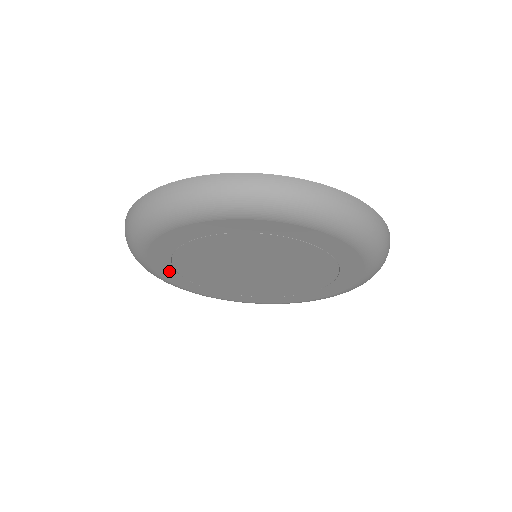
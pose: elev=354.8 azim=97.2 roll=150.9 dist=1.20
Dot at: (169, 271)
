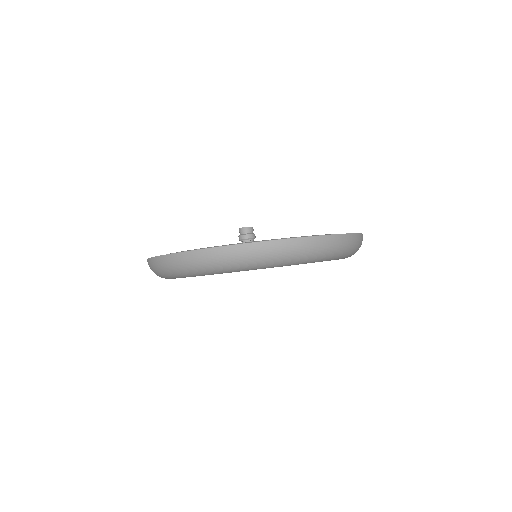
Dot at: occluded
